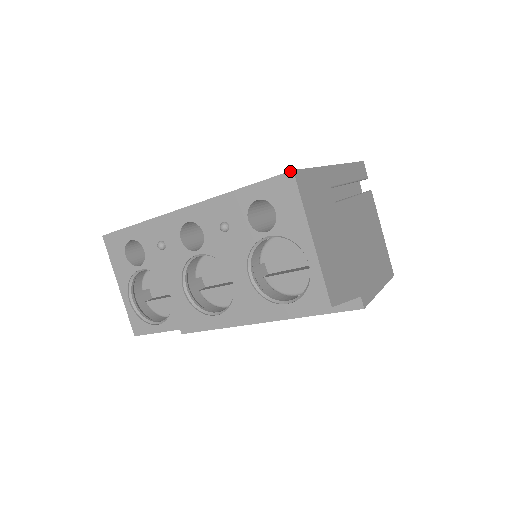
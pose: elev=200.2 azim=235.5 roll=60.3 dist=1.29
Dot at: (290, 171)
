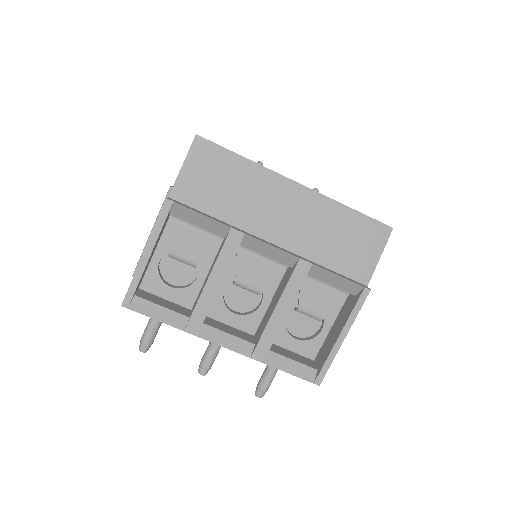
Dot at: occluded
